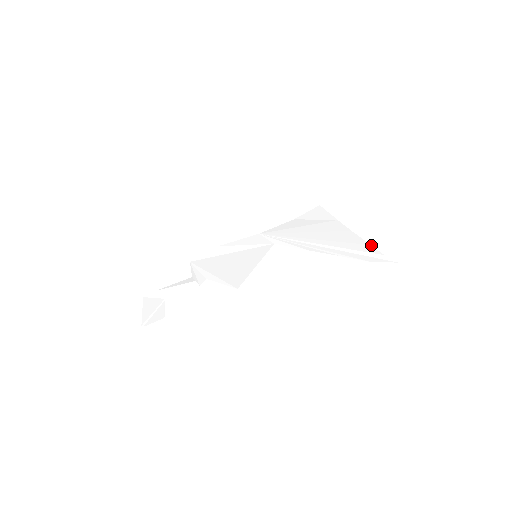
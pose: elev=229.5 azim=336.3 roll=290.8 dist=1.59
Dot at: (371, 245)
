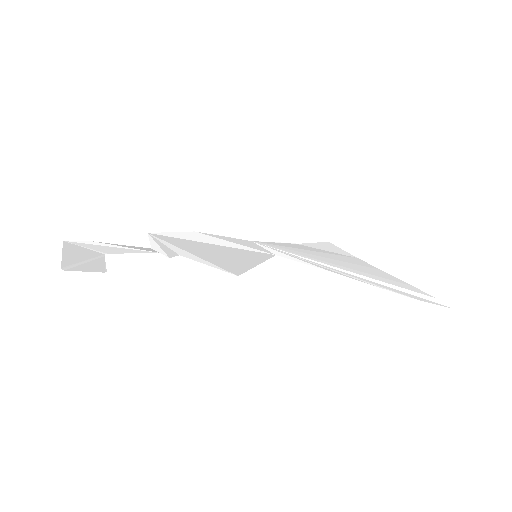
Dot at: occluded
